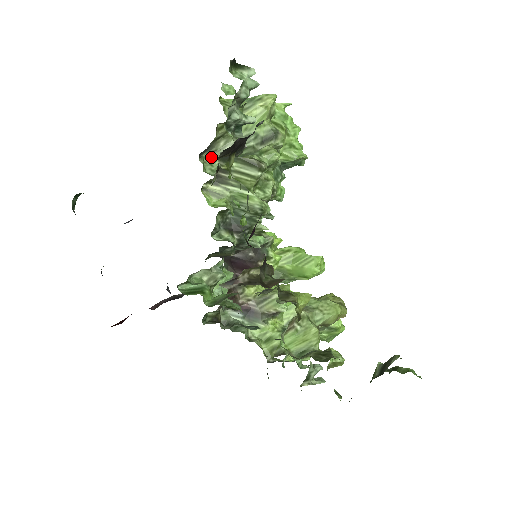
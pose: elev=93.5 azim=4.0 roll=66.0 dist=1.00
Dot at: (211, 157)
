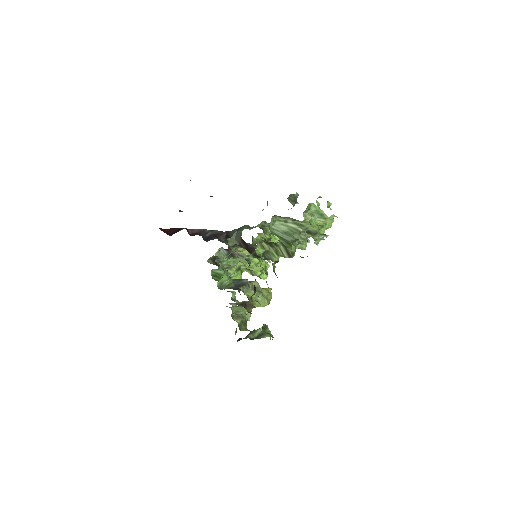
Dot at: (278, 217)
